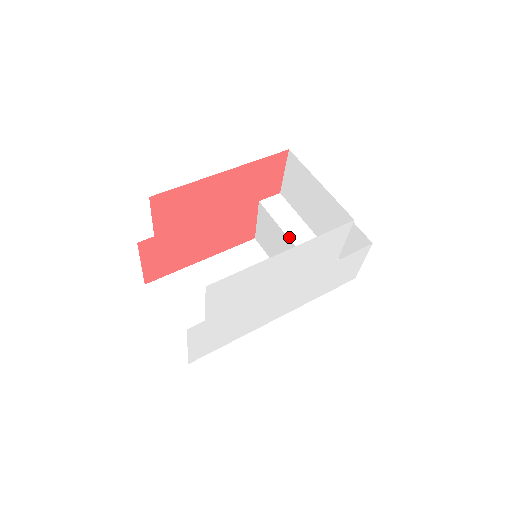
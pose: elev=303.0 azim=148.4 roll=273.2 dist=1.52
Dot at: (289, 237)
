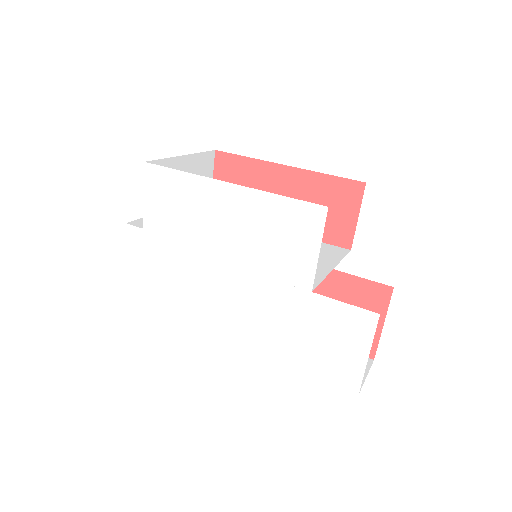
Dot at: occluded
